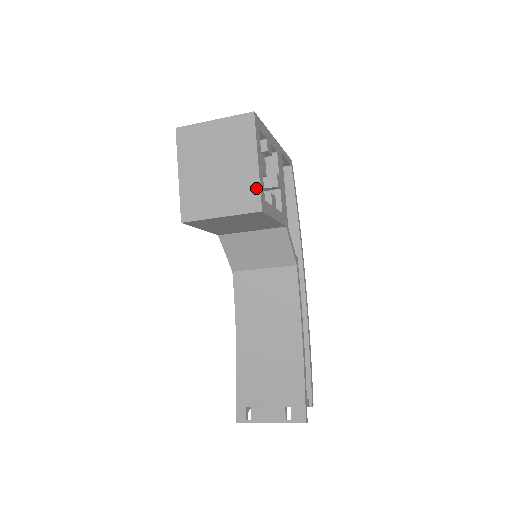
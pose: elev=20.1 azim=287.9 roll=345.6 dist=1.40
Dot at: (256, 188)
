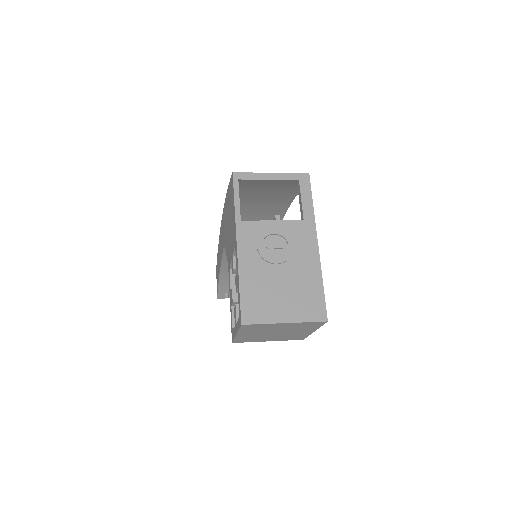
Dot at: (305, 336)
